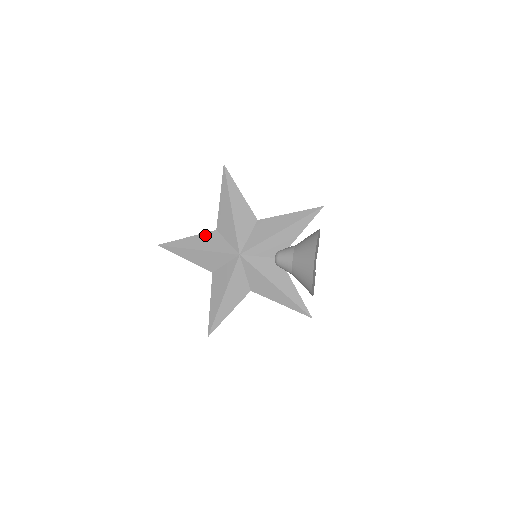
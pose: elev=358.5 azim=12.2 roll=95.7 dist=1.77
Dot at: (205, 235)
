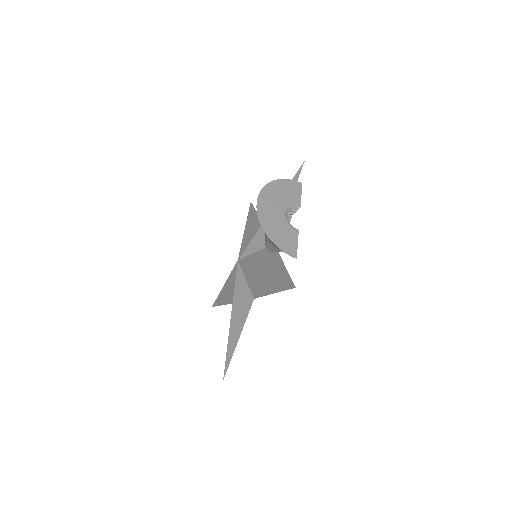
Dot at: occluded
